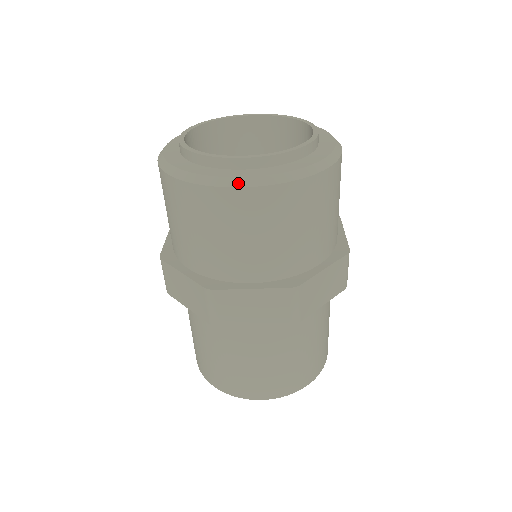
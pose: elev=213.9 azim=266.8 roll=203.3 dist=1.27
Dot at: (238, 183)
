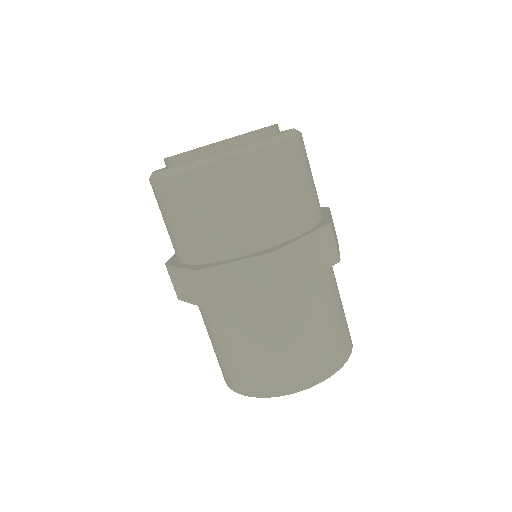
Dot at: (200, 163)
